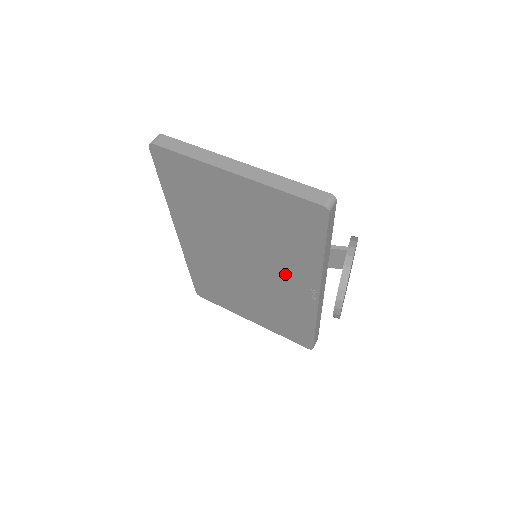
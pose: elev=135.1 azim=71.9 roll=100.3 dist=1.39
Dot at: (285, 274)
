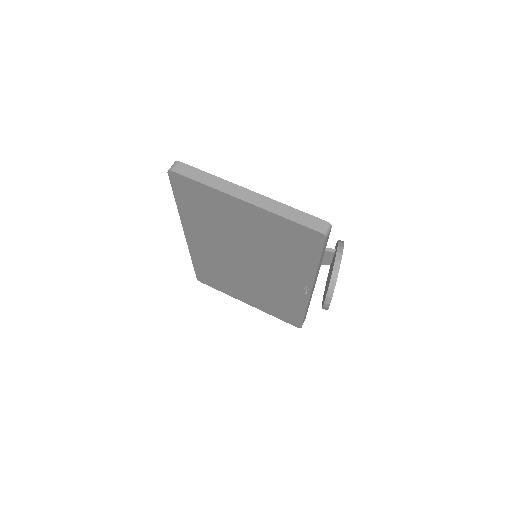
Dot at: (283, 274)
